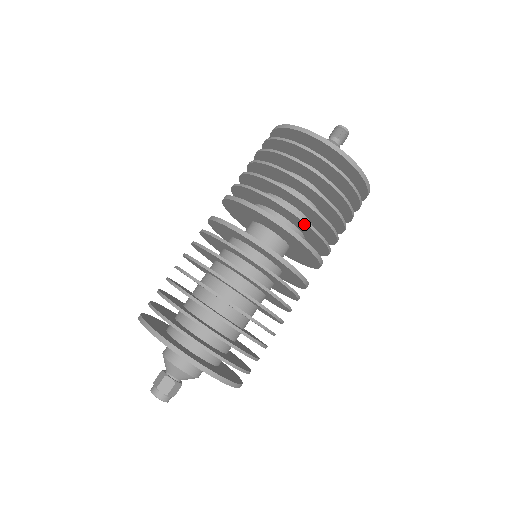
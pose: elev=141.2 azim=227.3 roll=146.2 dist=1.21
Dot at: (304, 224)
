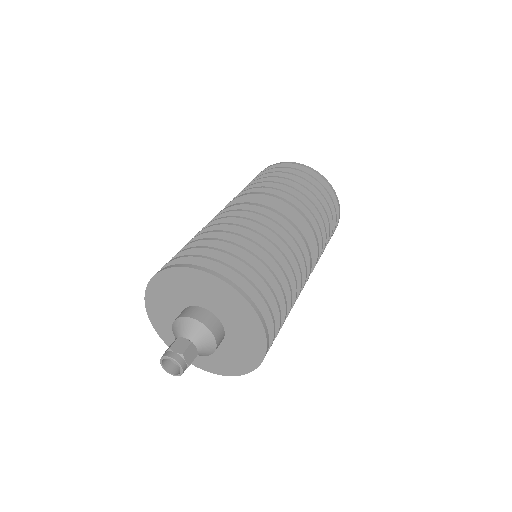
Dot at: (295, 202)
